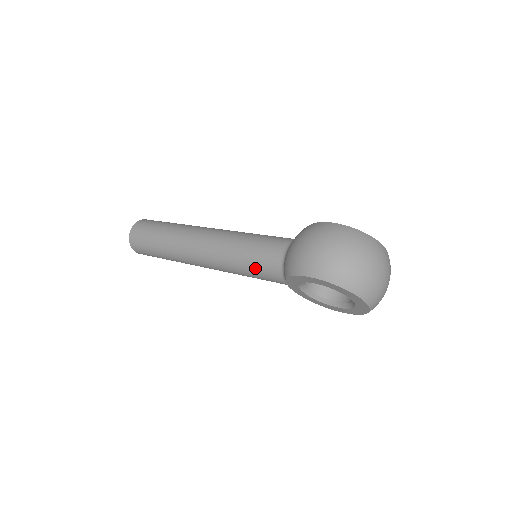
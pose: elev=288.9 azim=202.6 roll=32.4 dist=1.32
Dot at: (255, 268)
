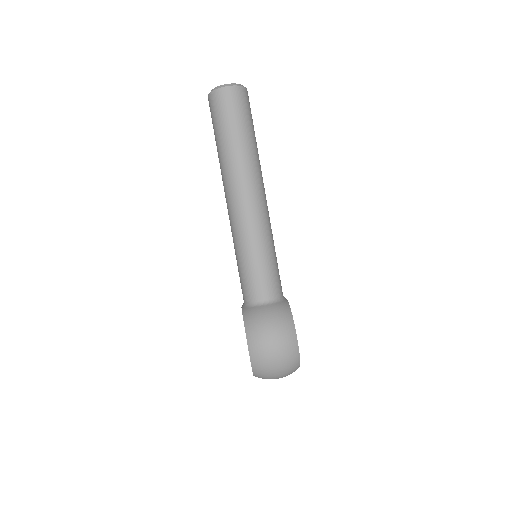
Dot at: (243, 274)
